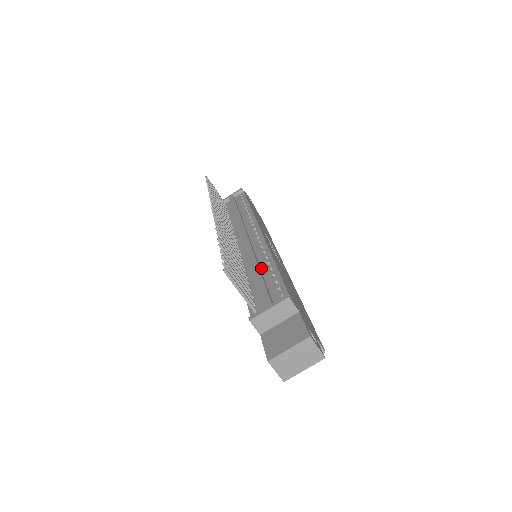
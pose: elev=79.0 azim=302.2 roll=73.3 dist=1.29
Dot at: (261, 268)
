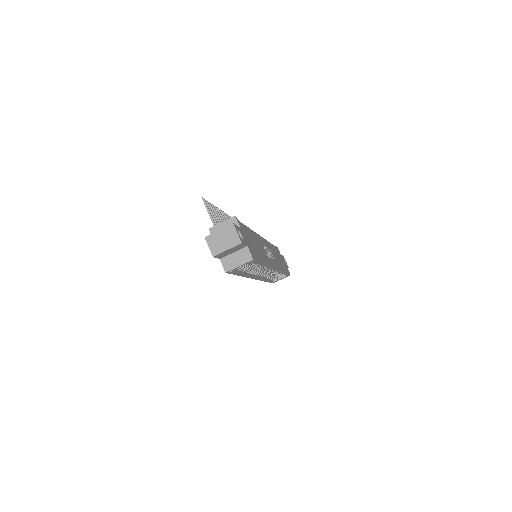
Dot at: occluded
